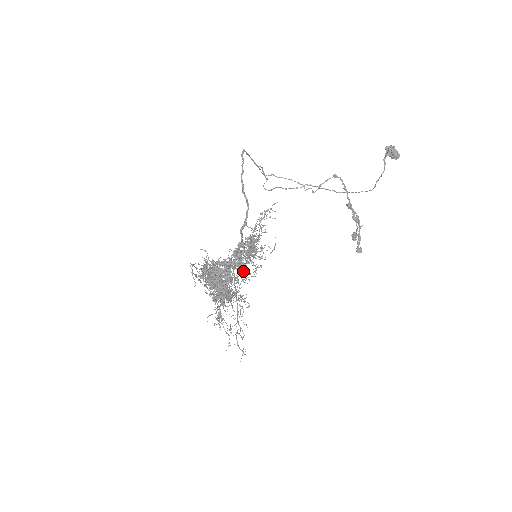
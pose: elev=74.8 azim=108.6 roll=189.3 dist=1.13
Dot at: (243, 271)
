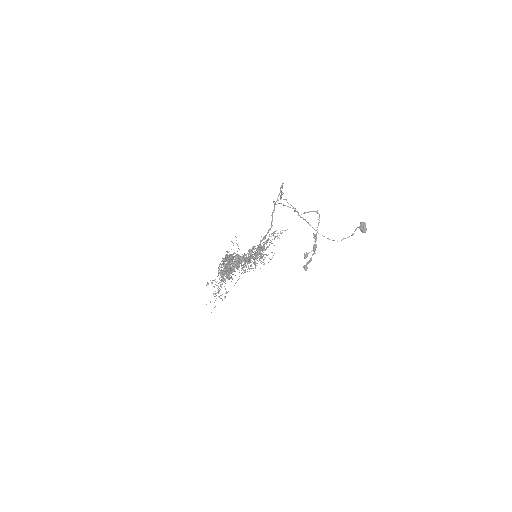
Dot at: (250, 268)
